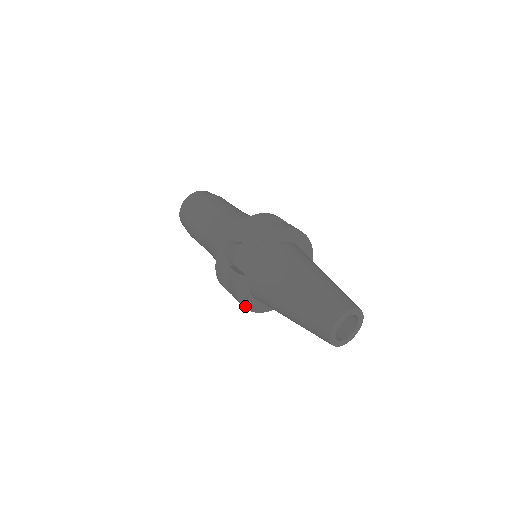
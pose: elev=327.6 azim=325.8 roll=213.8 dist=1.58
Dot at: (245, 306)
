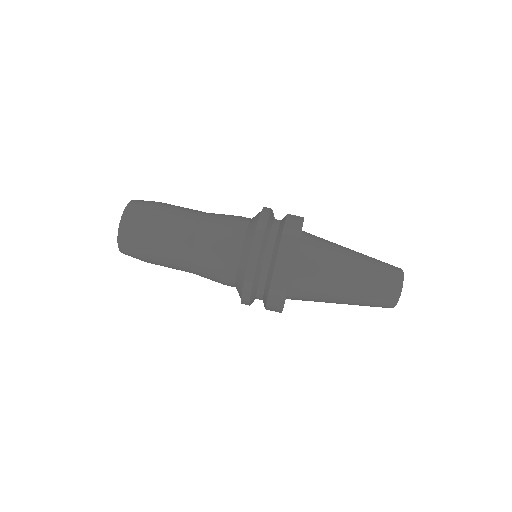
Dot at: occluded
